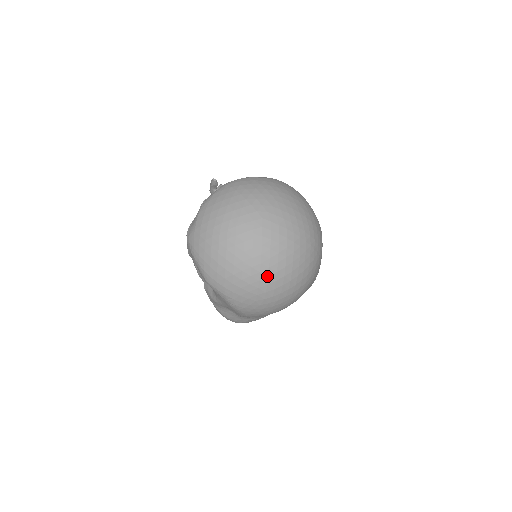
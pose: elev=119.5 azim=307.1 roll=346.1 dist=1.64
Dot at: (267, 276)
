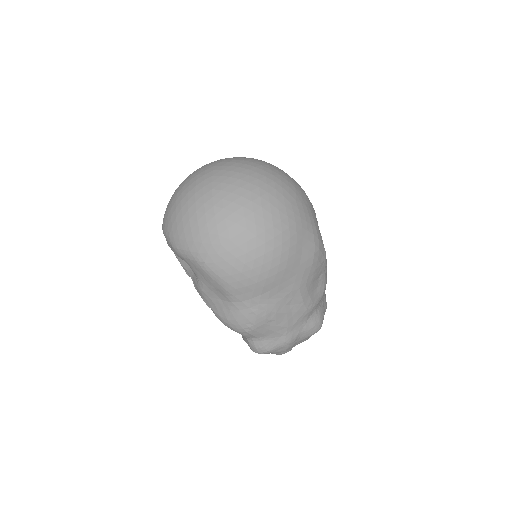
Dot at: (222, 208)
